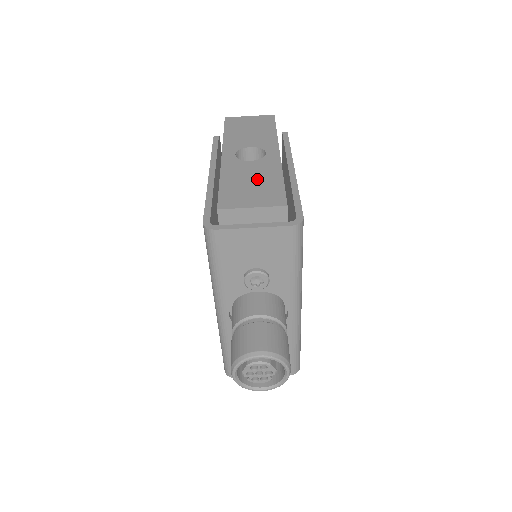
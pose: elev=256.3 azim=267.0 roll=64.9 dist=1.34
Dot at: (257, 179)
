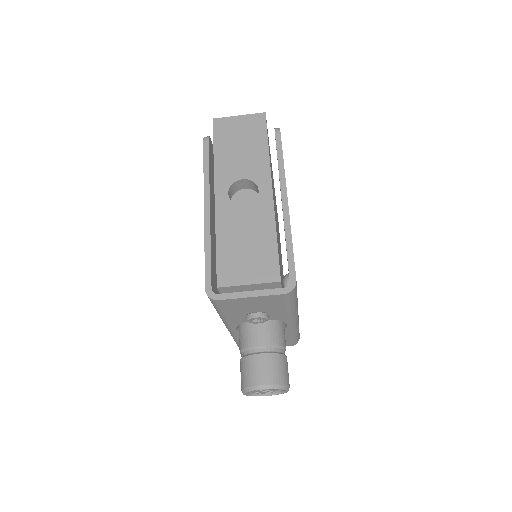
Dot at: (251, 238)
